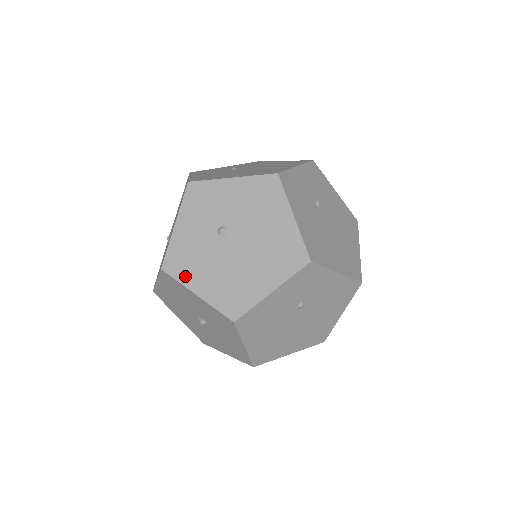
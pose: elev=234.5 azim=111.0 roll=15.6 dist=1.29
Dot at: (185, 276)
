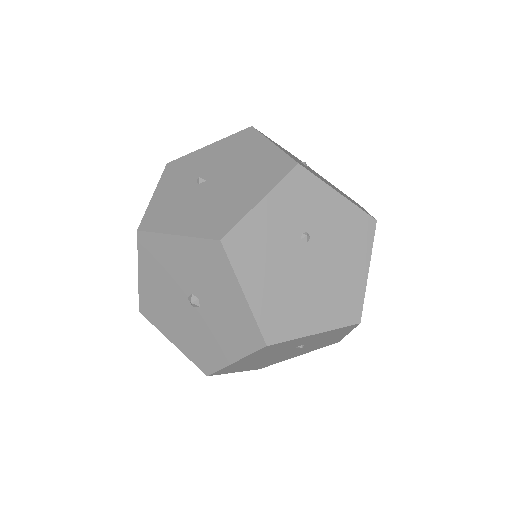
Dot at: (163, 225)
